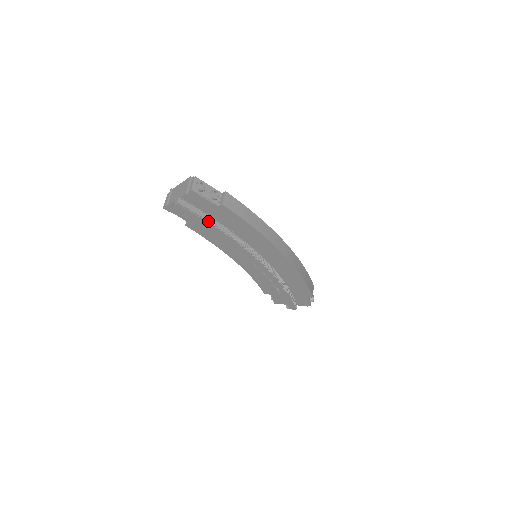
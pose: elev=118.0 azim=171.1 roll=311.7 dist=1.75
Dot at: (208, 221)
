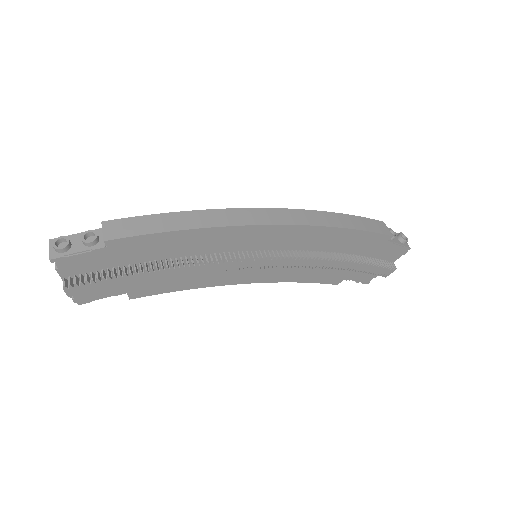
Dot at: (124, 274)
